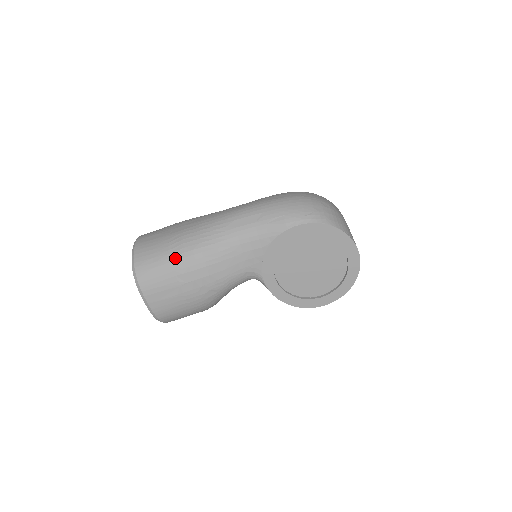
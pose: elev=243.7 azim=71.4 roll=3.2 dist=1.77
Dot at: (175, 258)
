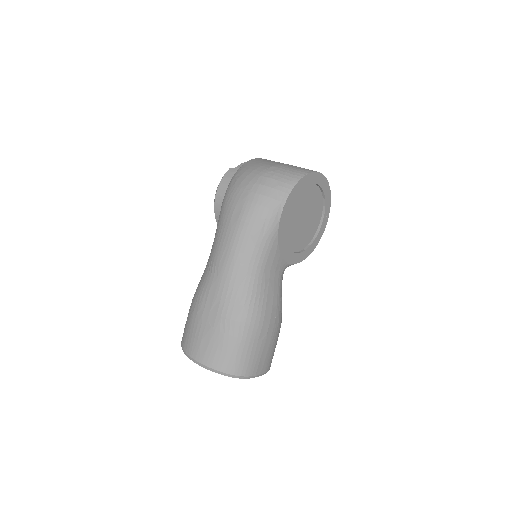
Dot at: (245, 334)
